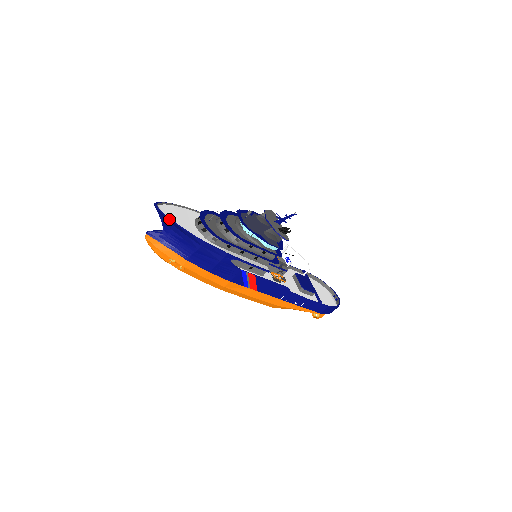
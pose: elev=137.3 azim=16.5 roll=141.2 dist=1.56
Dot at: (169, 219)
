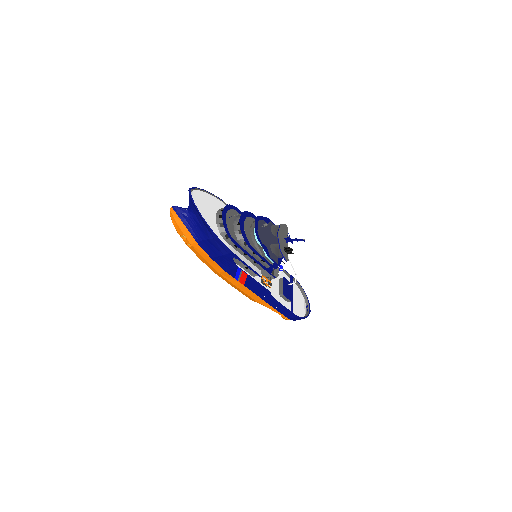
Dot at: (196, 208)
